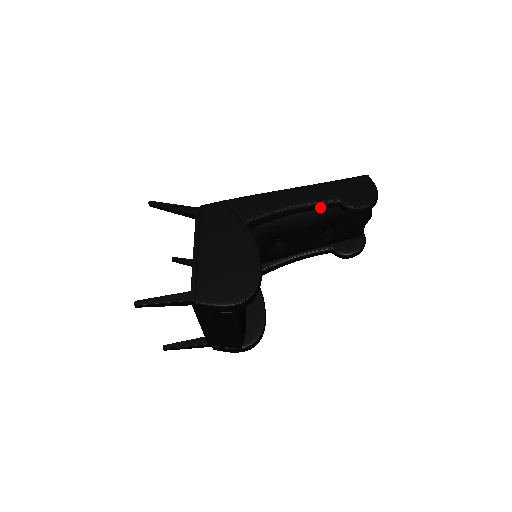
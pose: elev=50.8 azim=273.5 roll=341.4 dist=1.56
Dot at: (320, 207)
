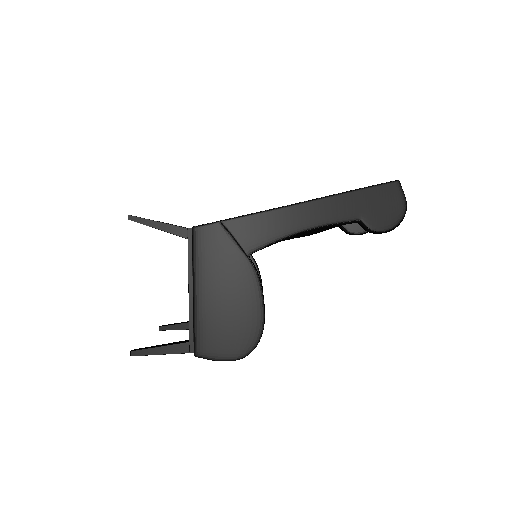
Dot at: (335, 225)
